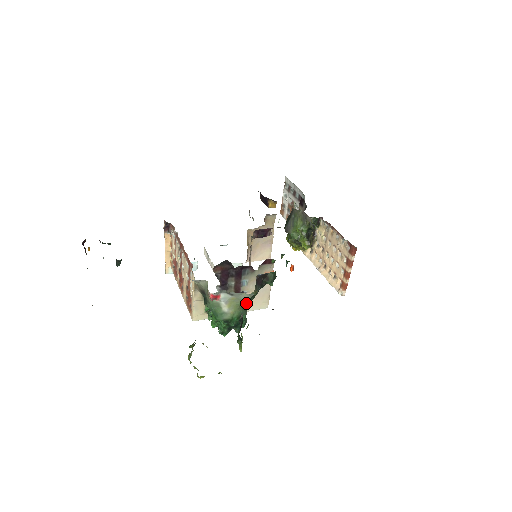
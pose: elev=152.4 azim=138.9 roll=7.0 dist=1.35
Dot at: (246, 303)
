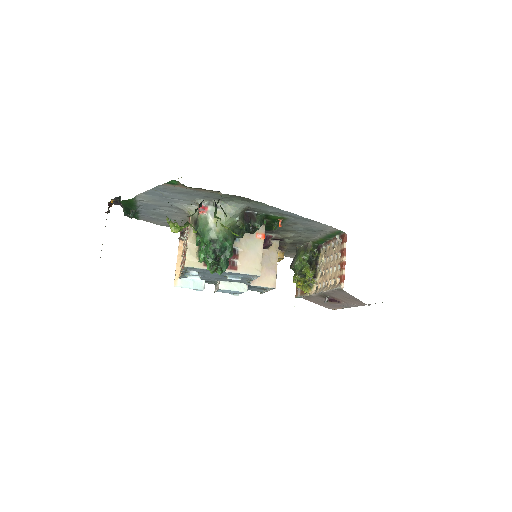
Dot at: (233, 235)
